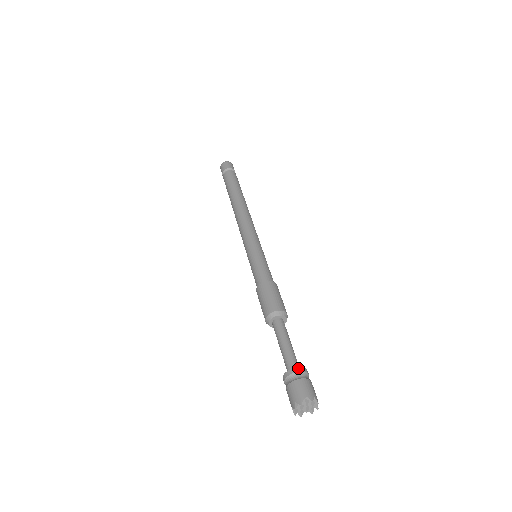
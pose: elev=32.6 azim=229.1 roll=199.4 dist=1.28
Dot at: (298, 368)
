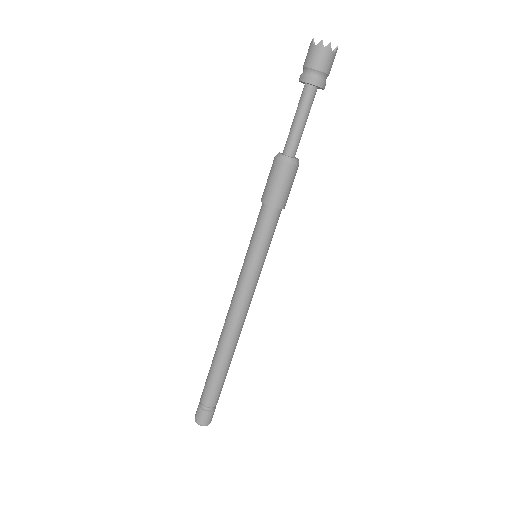
Dot at: (304, 83)
